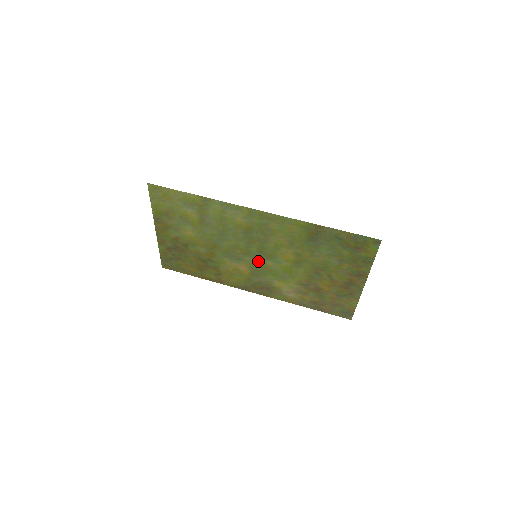
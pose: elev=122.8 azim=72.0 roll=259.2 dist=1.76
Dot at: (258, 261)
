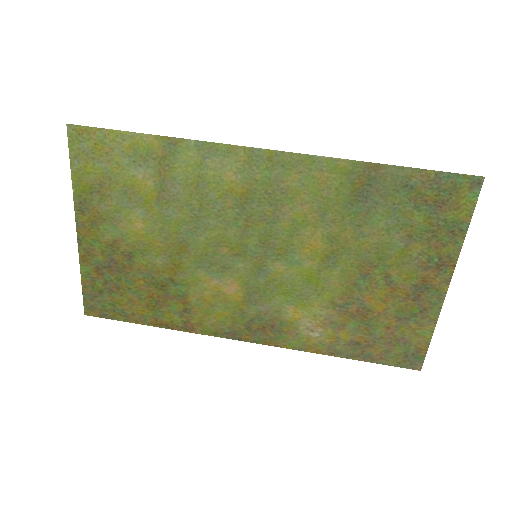
Dot at: (259, 267)
